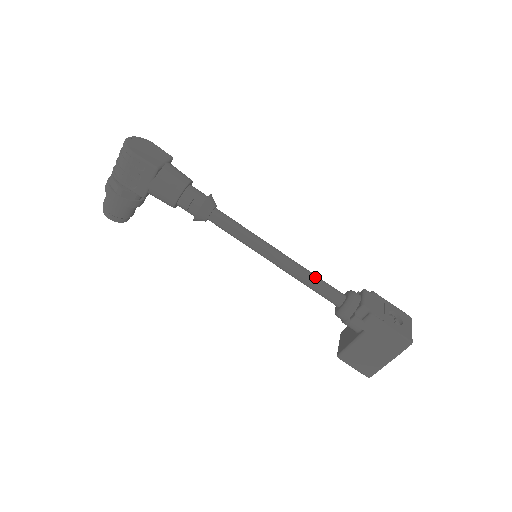
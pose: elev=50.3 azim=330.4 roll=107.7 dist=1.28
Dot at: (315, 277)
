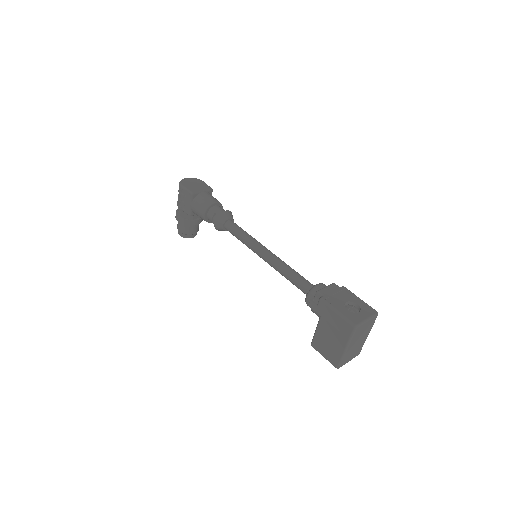
Dot at: (291, 270)
